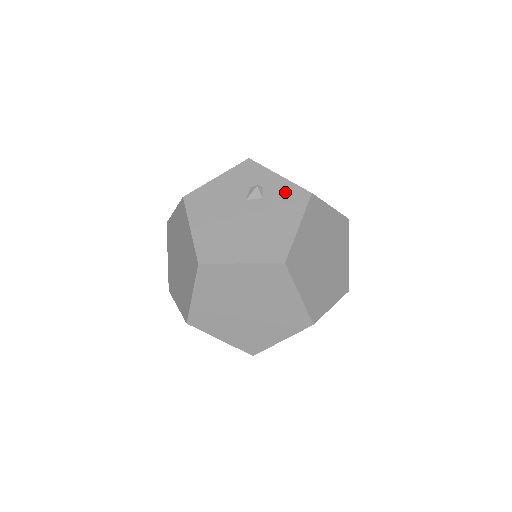
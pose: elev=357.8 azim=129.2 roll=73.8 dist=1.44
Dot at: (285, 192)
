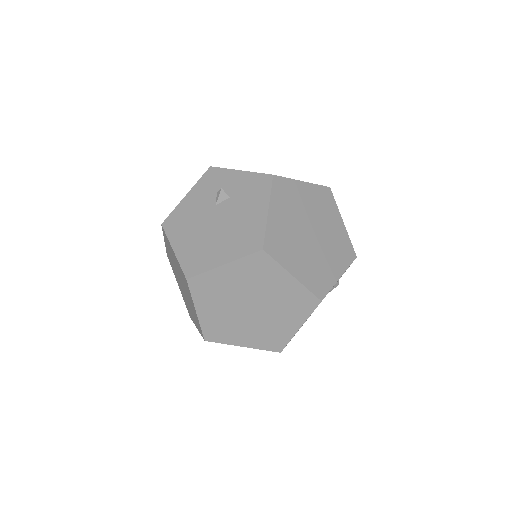
Dot at: (248, 184)
